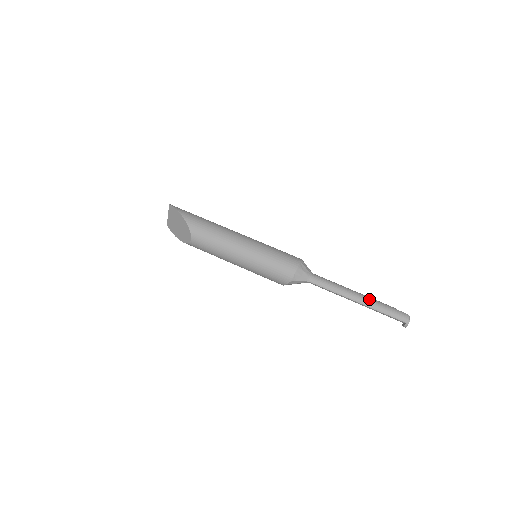
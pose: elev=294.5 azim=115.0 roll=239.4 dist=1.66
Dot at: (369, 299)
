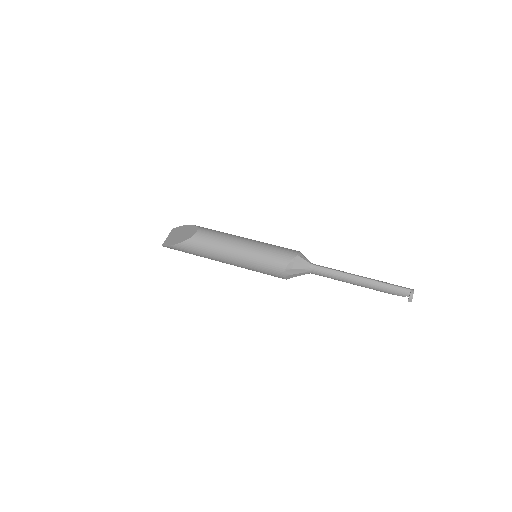
Dot at: occluded
